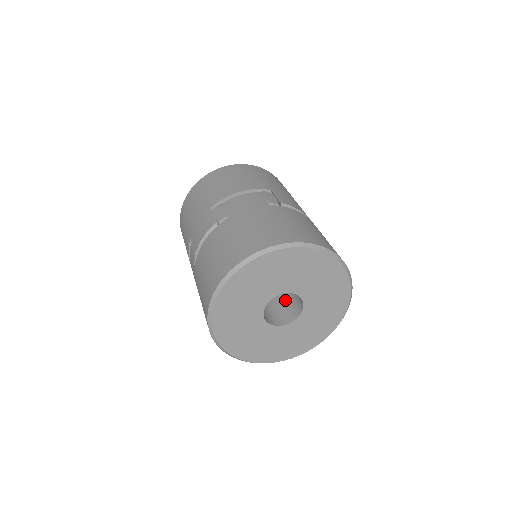
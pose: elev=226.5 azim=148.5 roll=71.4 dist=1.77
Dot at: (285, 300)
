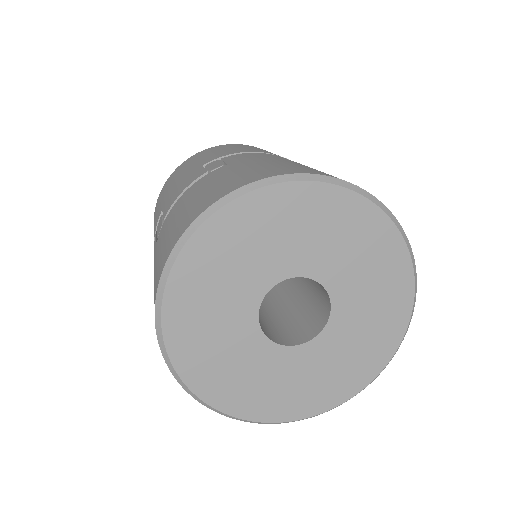
Dot at: (295, 314)
